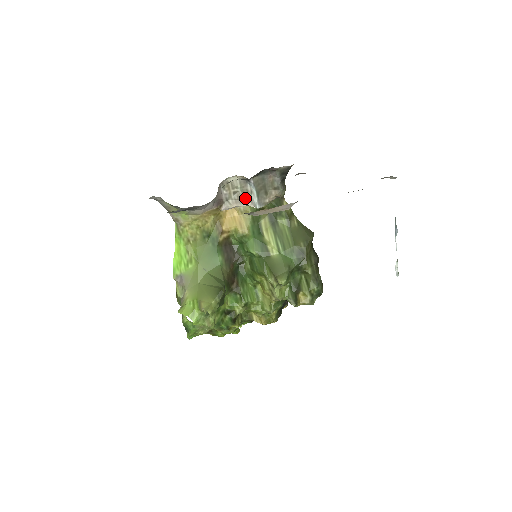
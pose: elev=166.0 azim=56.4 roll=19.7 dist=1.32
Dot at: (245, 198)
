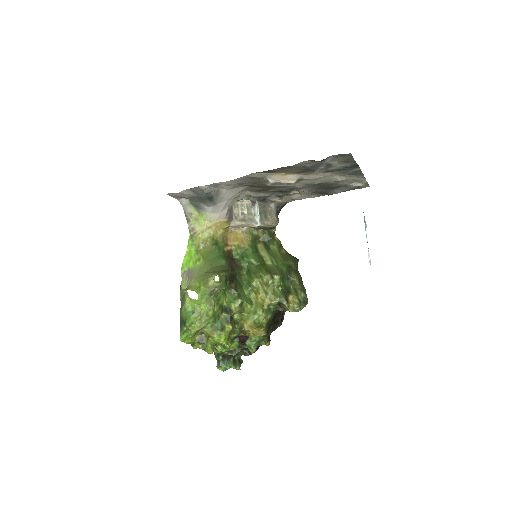
Dot at: (249, 219)
